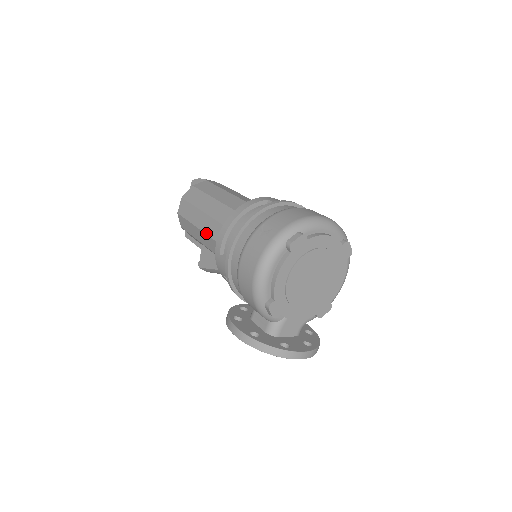
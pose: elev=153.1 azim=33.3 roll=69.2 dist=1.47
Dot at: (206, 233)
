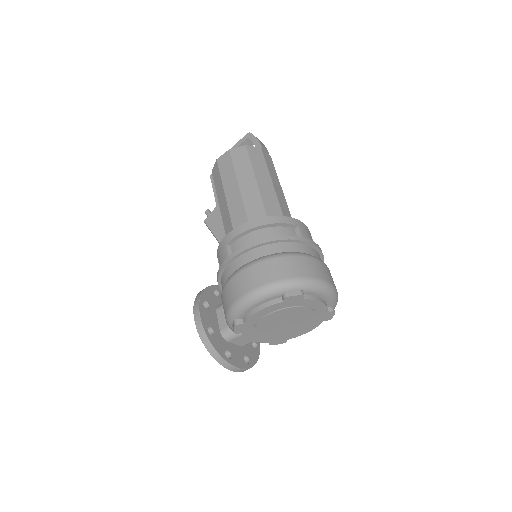
Dot at: (228, 206)
